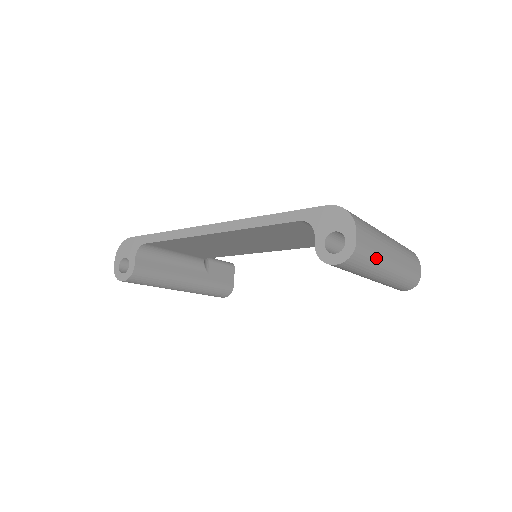
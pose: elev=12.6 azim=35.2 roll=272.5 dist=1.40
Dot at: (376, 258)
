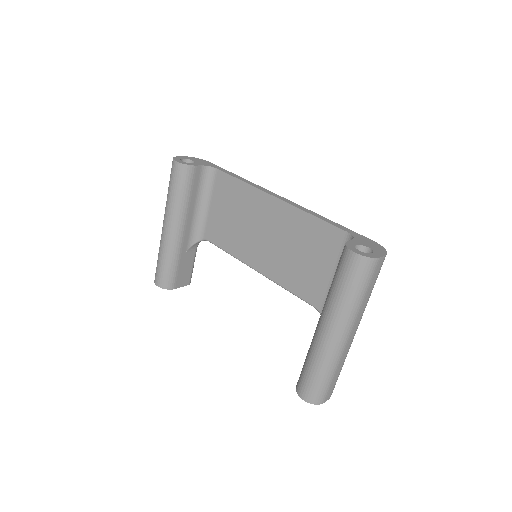
Dot at: (361, 300)
